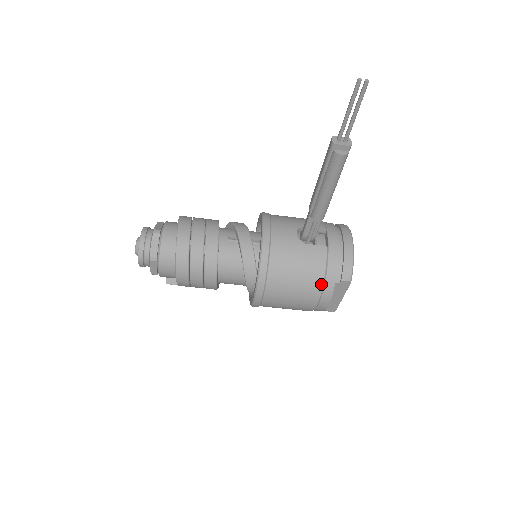
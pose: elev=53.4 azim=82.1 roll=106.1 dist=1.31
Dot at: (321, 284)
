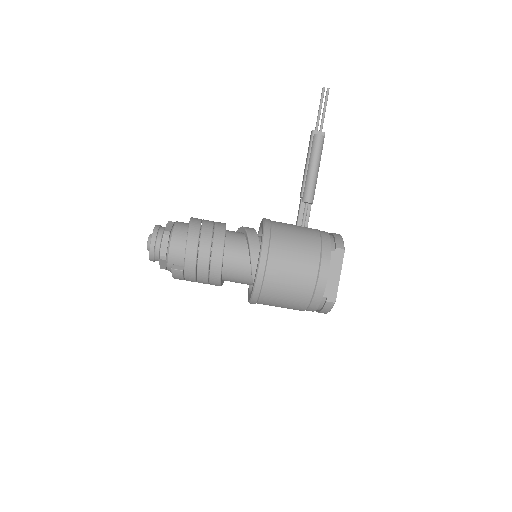
Dot at: (319, 248)
